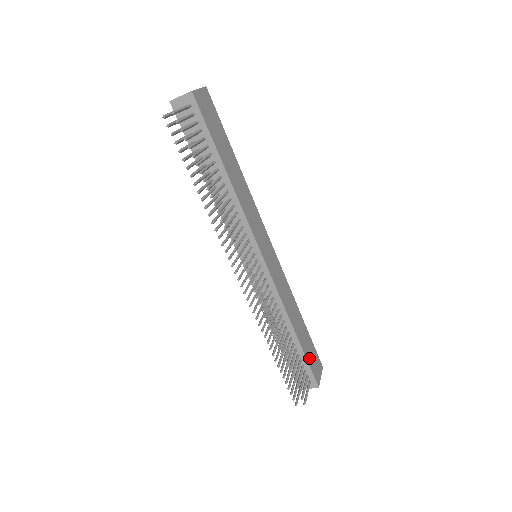
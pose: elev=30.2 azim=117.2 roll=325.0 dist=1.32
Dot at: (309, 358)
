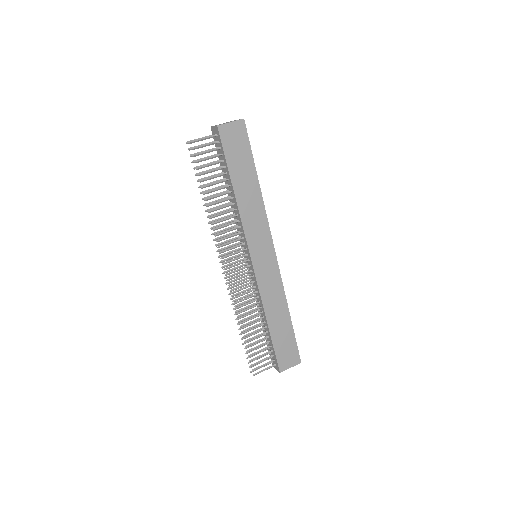
Dot at: (279, 348)
